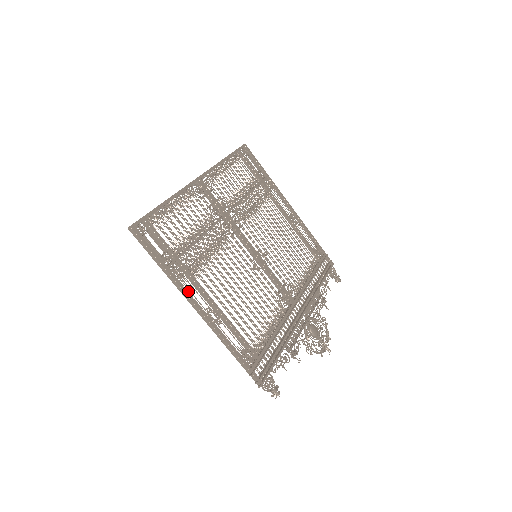
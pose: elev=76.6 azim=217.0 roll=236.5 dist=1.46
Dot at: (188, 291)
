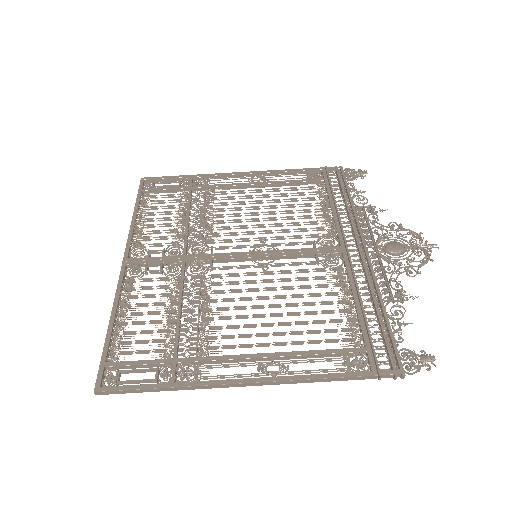
Dot at: (220, 377)
